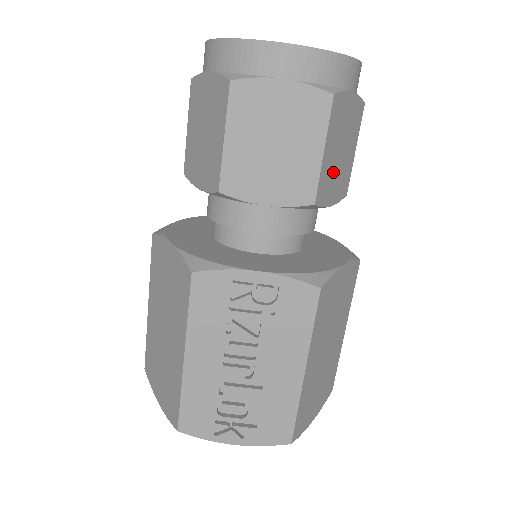
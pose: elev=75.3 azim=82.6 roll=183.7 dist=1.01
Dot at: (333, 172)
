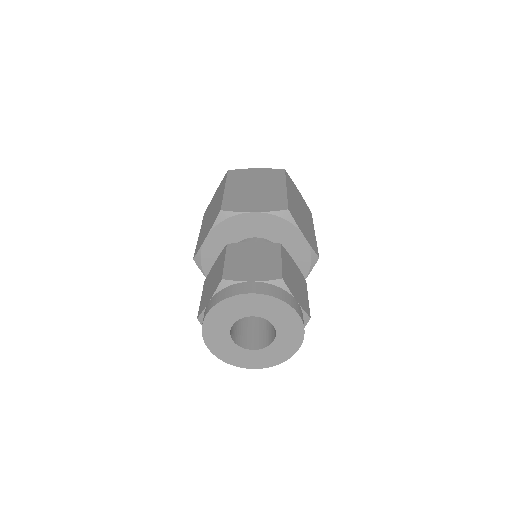
Dot at: occluded
